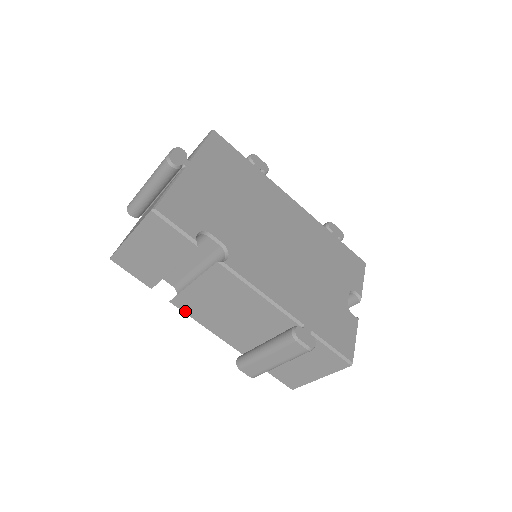
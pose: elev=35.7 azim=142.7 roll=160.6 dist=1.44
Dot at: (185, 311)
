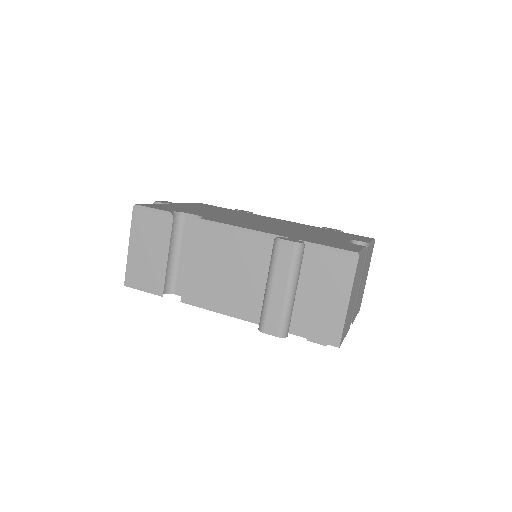
Dot at: (196, 304)
